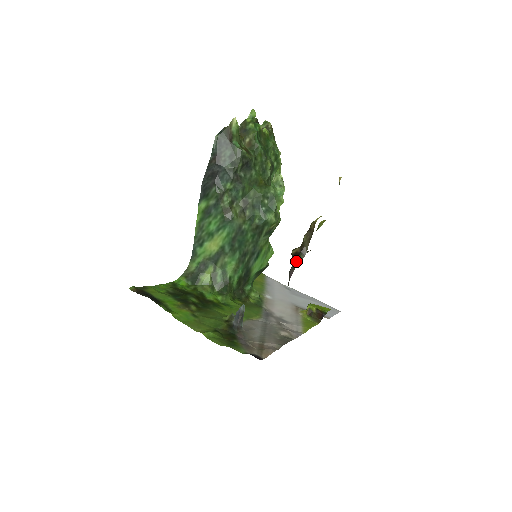
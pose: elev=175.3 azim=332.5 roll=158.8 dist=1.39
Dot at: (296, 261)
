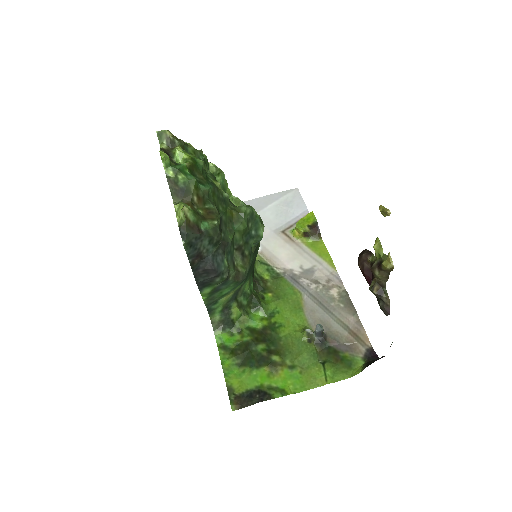
Dot at: (386, 300)
